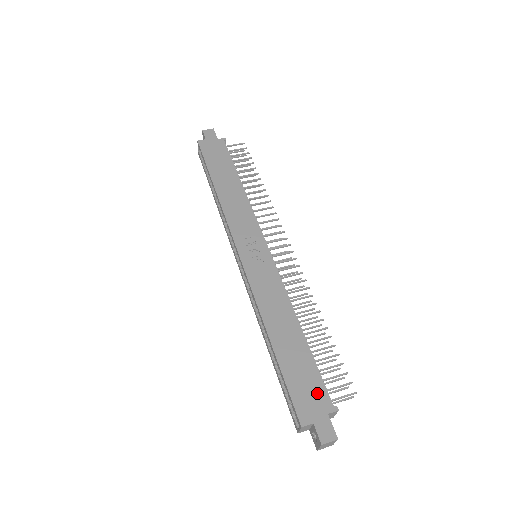
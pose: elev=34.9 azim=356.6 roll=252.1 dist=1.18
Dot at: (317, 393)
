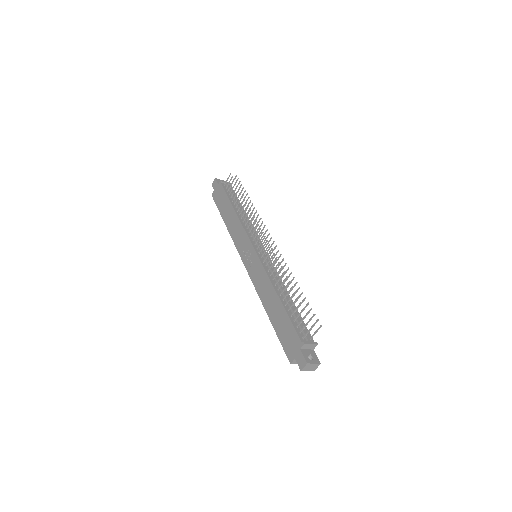
Dot at: (293, 338)
